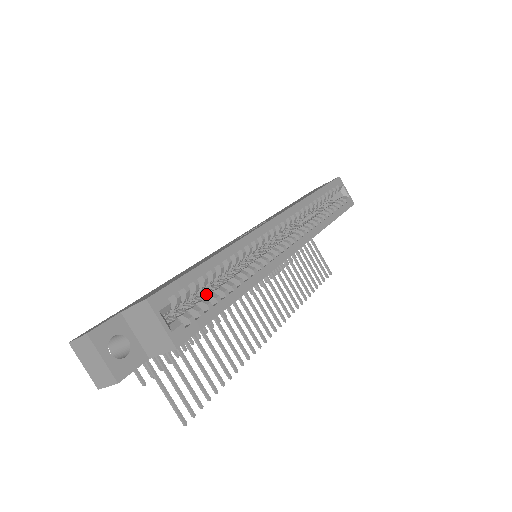
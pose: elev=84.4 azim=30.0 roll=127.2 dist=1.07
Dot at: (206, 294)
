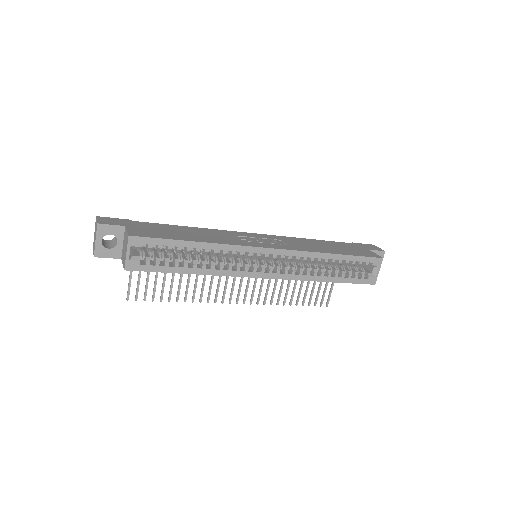
Dot at: (178, 256)
